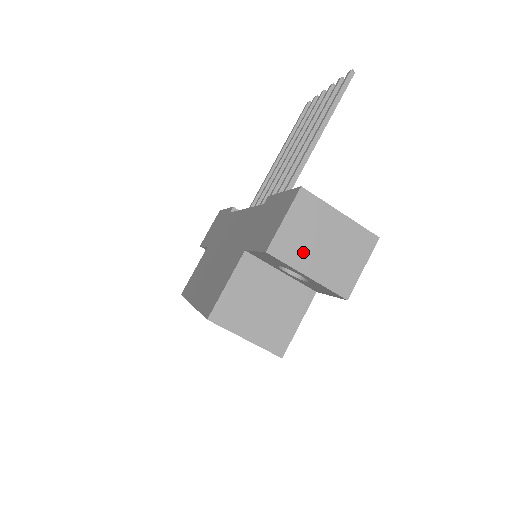
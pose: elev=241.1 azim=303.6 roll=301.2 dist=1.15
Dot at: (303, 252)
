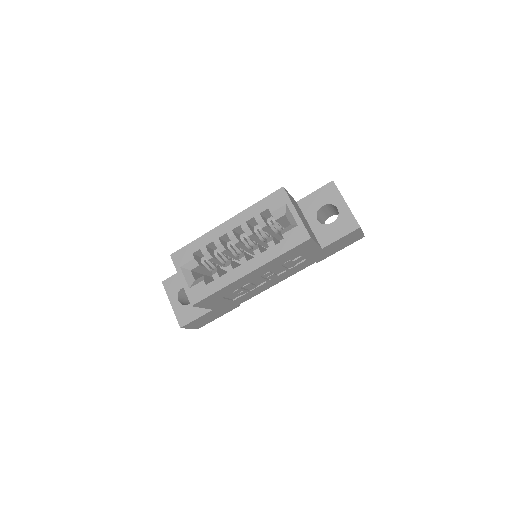
Dot at: occluded
